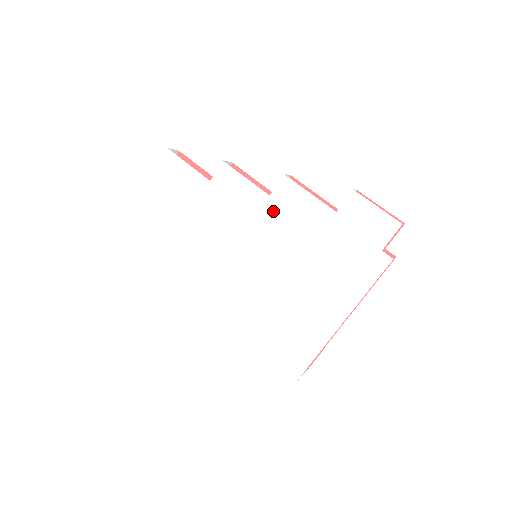
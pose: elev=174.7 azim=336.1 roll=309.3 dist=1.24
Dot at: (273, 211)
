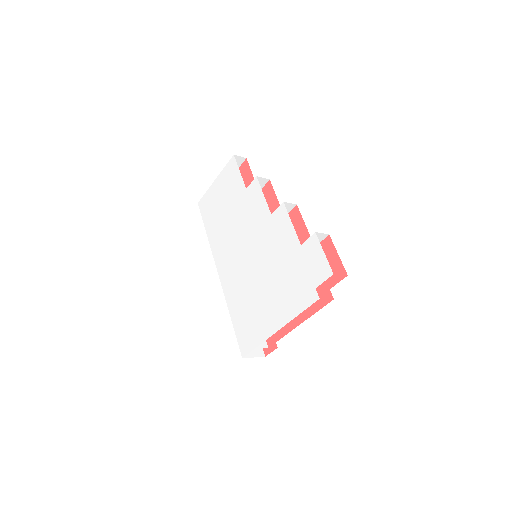
Dot at: (269, 227)
